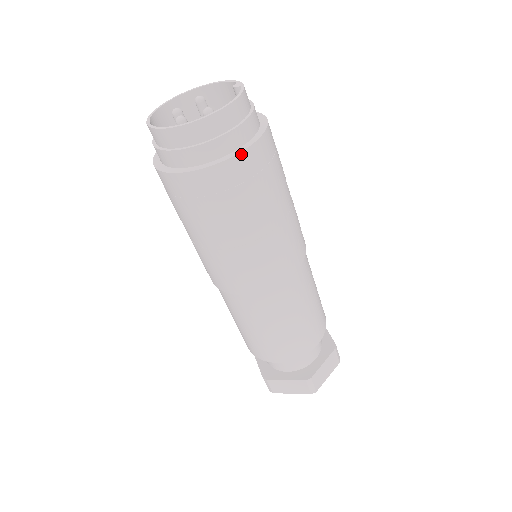
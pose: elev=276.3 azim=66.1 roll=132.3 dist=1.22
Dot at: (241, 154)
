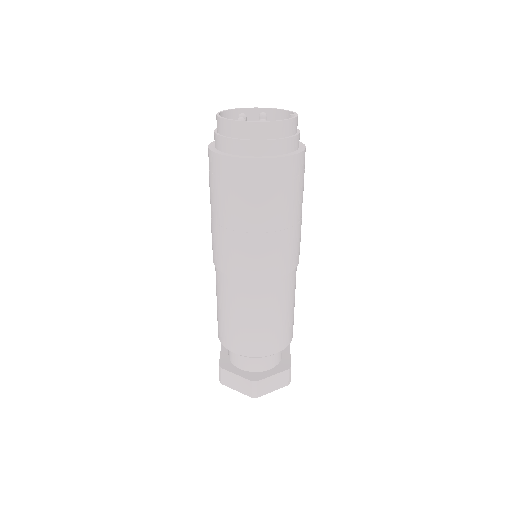
Dot at: (272, 159)
